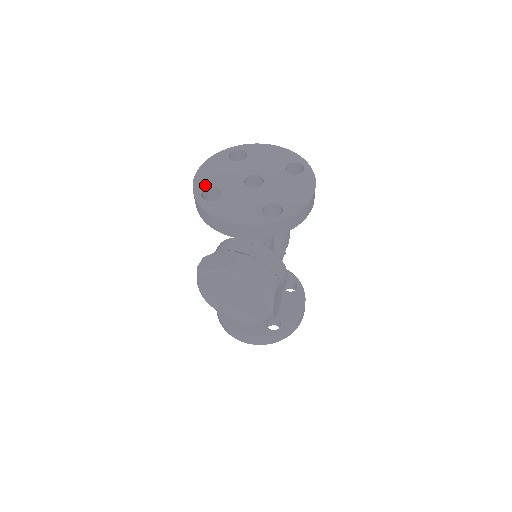
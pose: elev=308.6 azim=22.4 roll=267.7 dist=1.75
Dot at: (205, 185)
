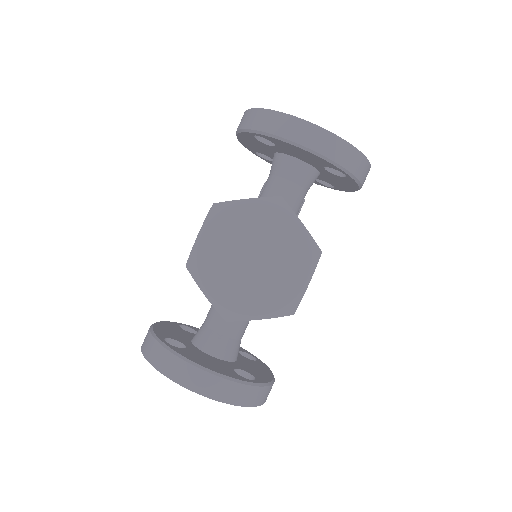
Dot at: occluded
